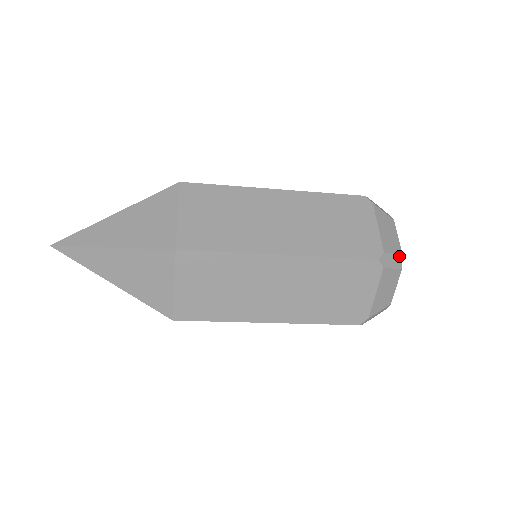
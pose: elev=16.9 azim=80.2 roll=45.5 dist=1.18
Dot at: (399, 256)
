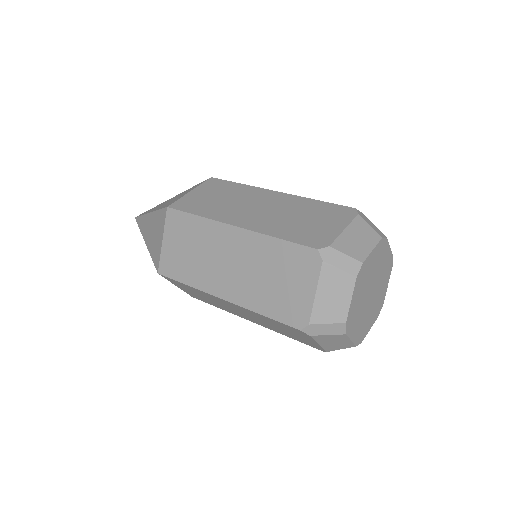
Dot at: (339, 324)
